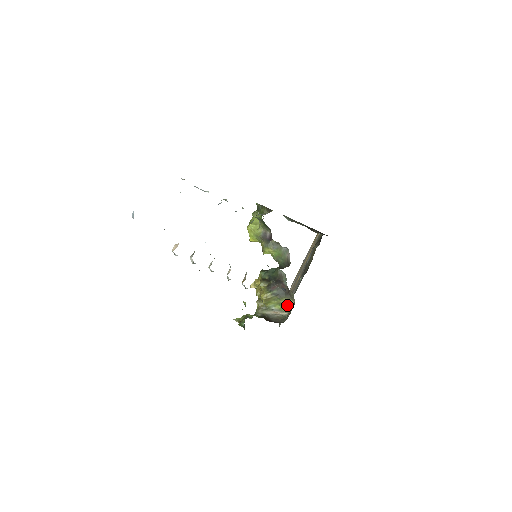
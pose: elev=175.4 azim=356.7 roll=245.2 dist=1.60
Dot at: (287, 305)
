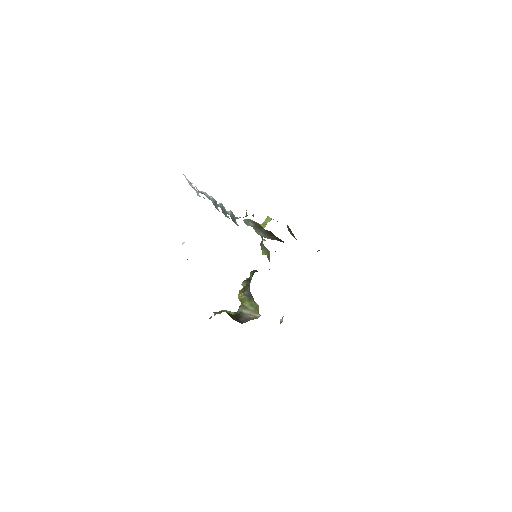
Dot at: (257, 308)
